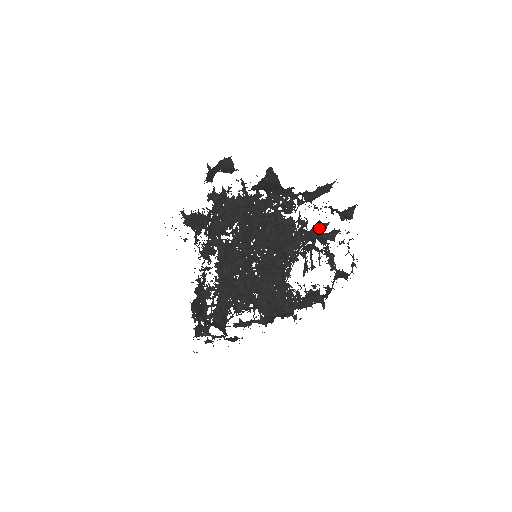
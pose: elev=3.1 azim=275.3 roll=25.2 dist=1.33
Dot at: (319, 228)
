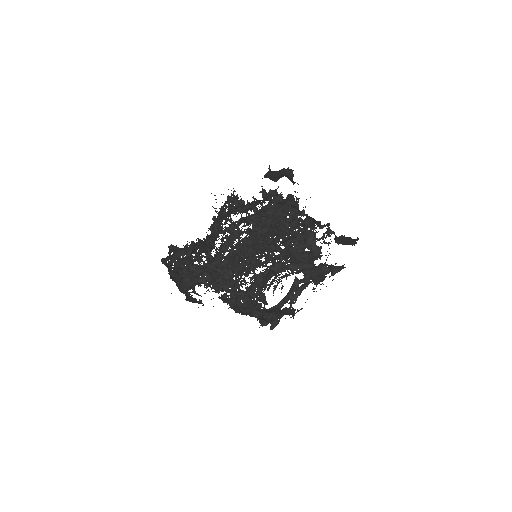
Dot at: (321, 268)
